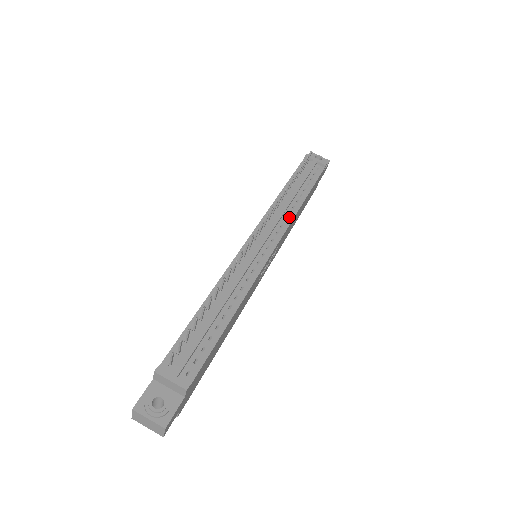
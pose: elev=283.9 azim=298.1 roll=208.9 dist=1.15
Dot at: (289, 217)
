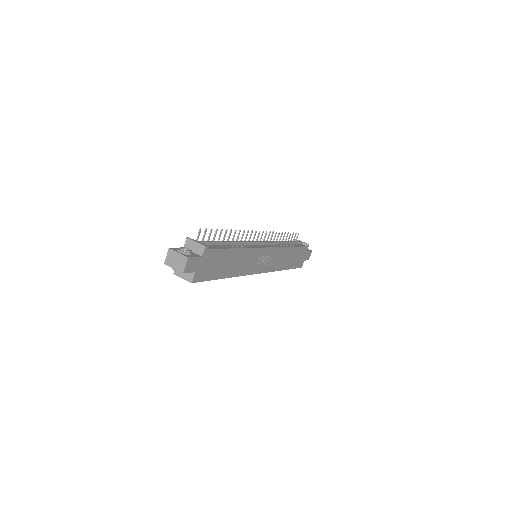
Dot at: (281, 246)
